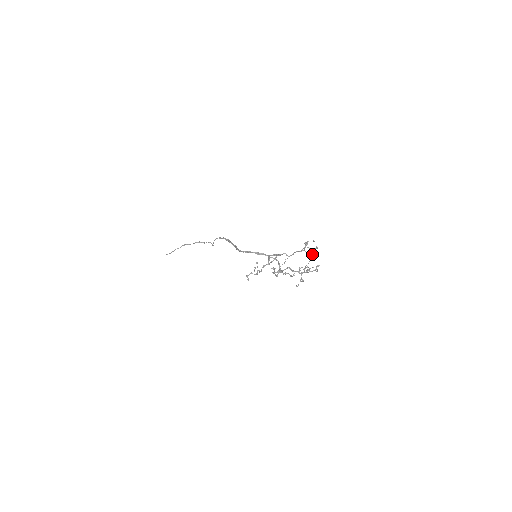
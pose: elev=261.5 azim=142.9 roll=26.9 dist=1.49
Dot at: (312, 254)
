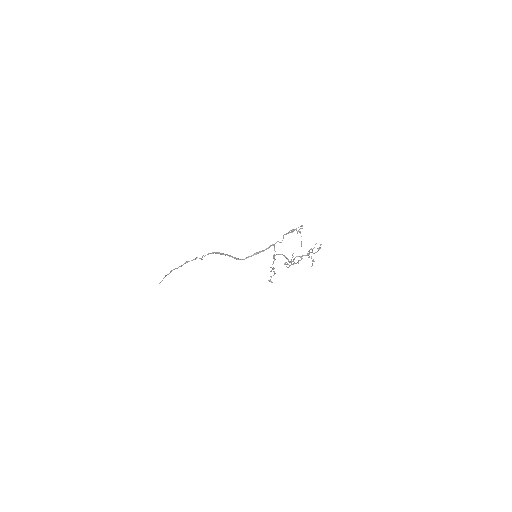
Dot at: (300, 232)
